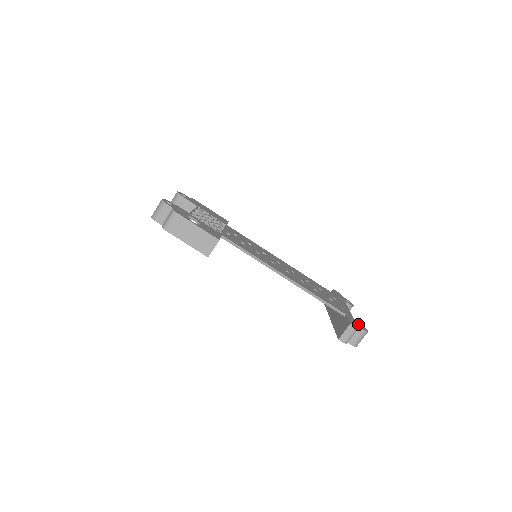
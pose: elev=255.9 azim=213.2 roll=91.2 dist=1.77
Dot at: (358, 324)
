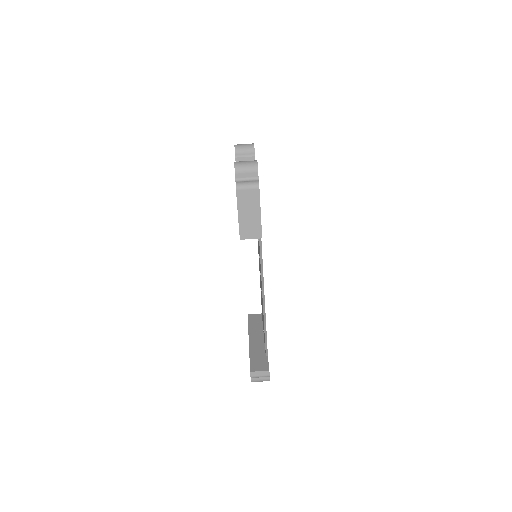
Dot at: occluded
